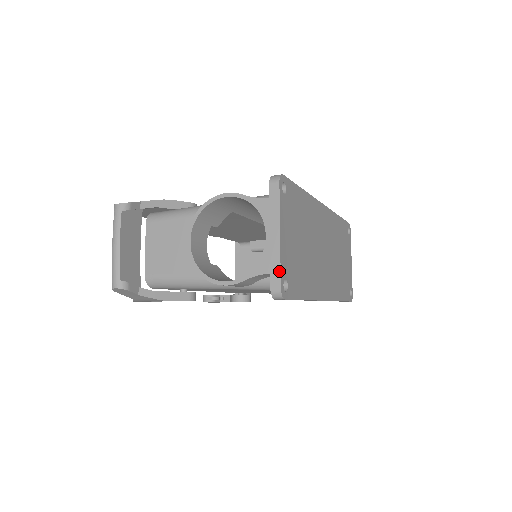
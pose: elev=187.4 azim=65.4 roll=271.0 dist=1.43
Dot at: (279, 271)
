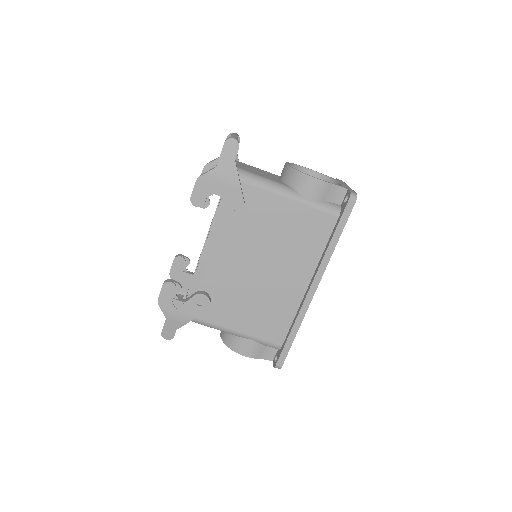
Dot at: (354, 191)
